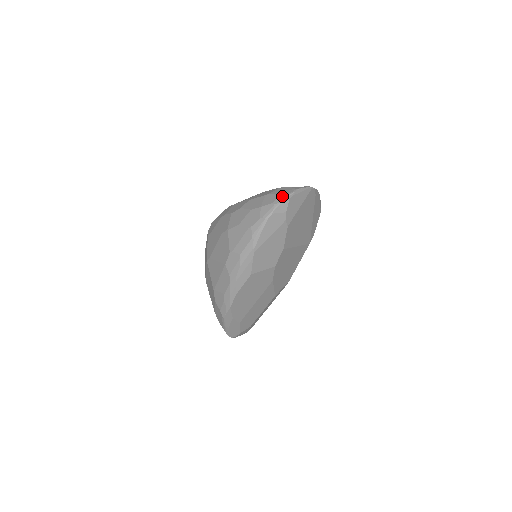
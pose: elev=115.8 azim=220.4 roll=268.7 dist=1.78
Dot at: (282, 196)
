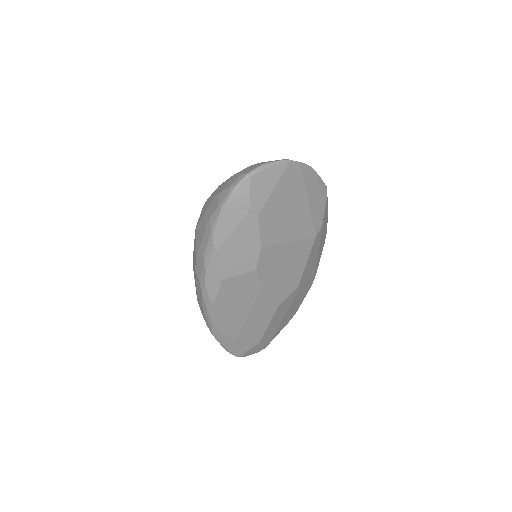
Dot at: (241, 175)
